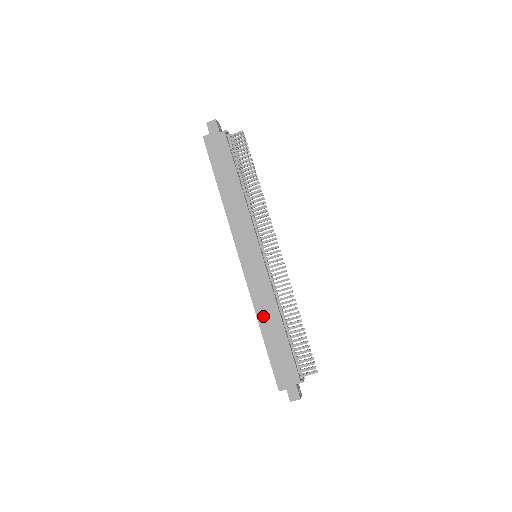
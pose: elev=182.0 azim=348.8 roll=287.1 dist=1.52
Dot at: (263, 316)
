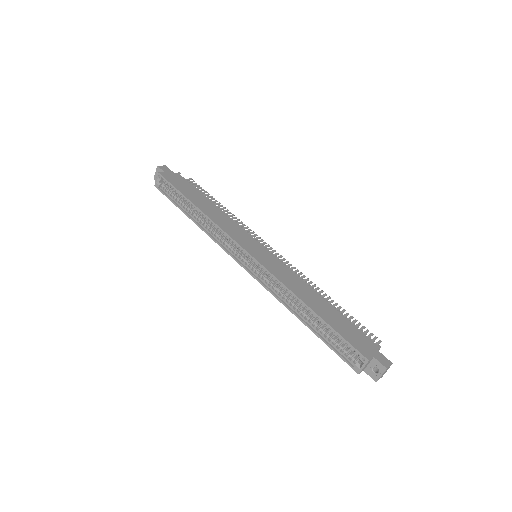
Dot at: (301, 294)
